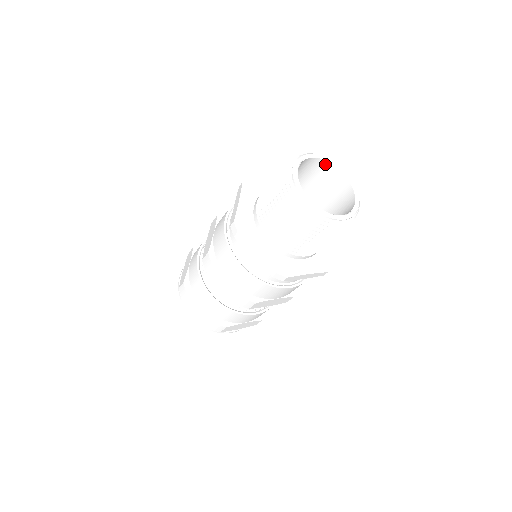
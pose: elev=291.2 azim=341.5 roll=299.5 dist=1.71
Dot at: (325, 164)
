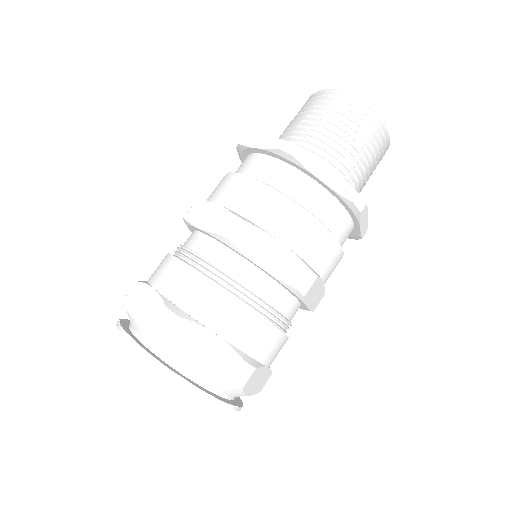
Dot at: occluded
